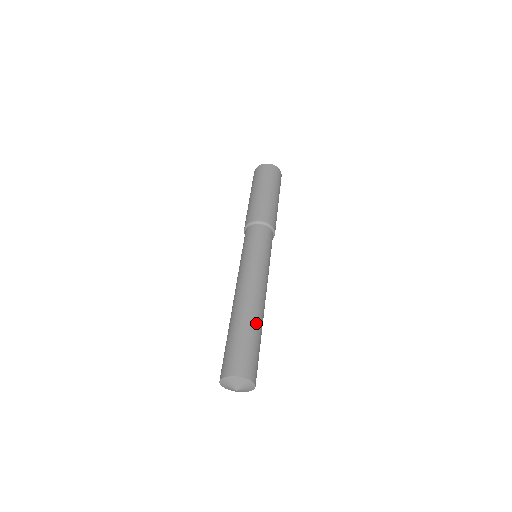
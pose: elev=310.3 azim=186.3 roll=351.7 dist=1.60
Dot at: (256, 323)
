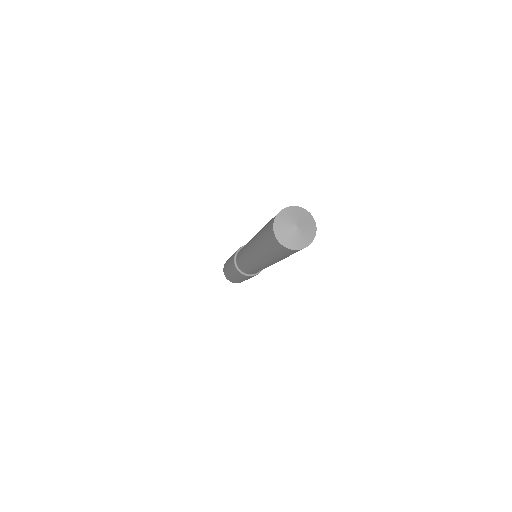
Dot at: occluded
